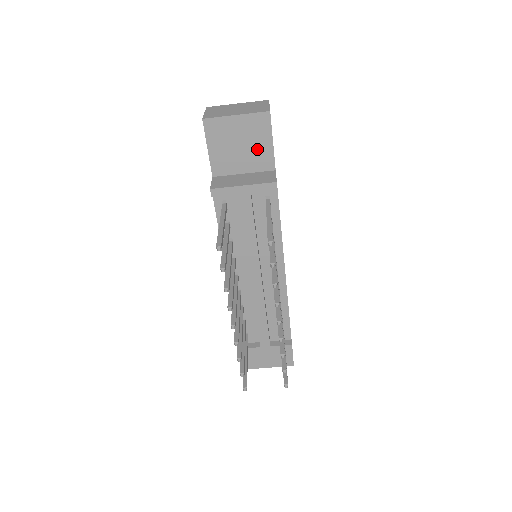
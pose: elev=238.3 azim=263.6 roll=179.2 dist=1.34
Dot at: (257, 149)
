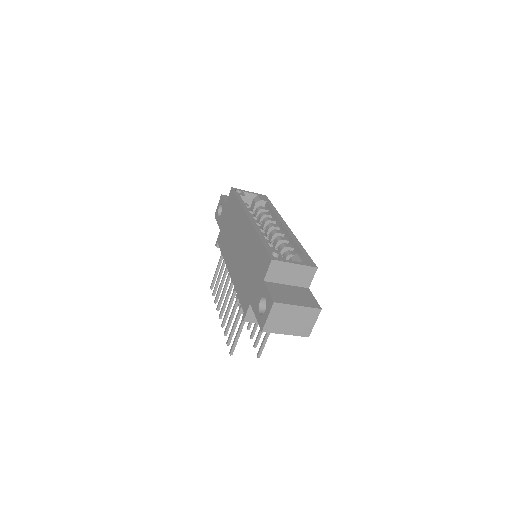
Dot at: occluded
